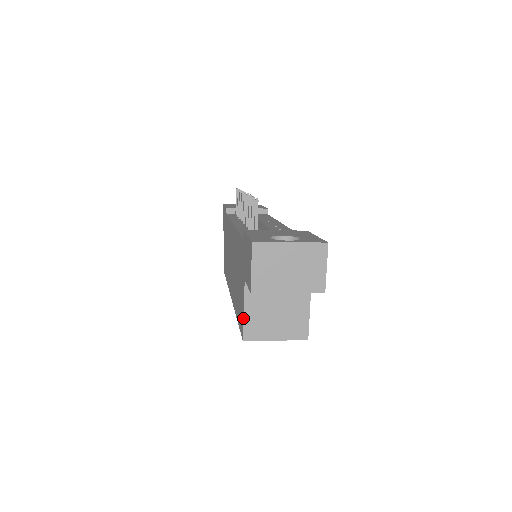
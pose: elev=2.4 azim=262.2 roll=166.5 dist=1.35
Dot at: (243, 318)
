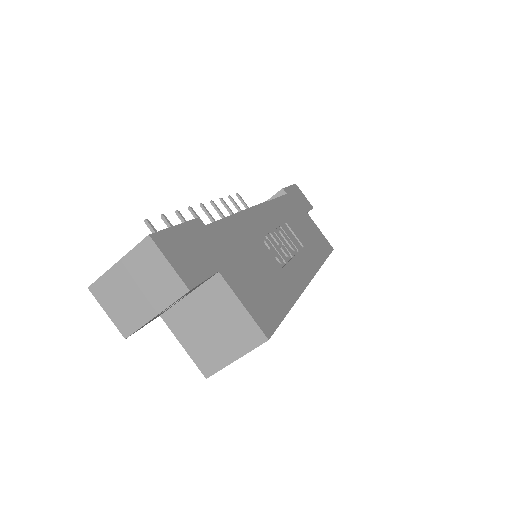
Dot at: (189, 355)
